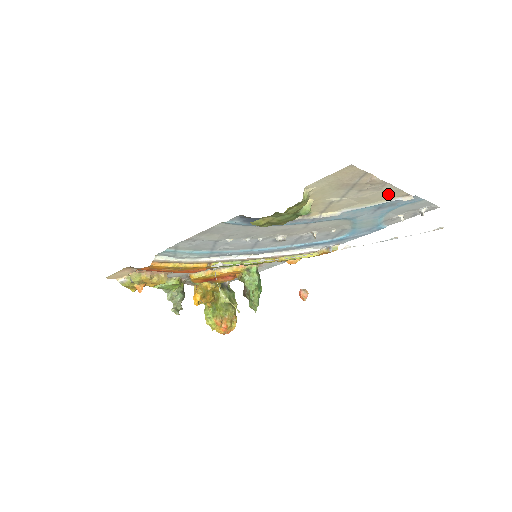
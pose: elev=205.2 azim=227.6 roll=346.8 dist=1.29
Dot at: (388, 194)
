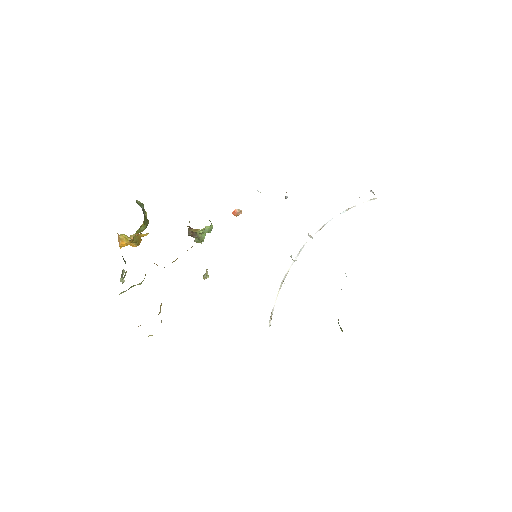
Dot at: occluded
